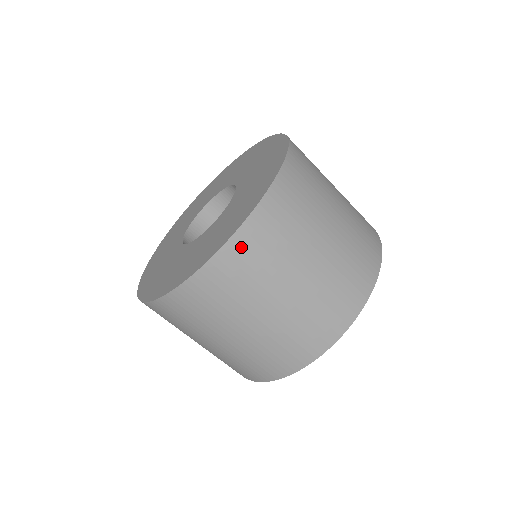
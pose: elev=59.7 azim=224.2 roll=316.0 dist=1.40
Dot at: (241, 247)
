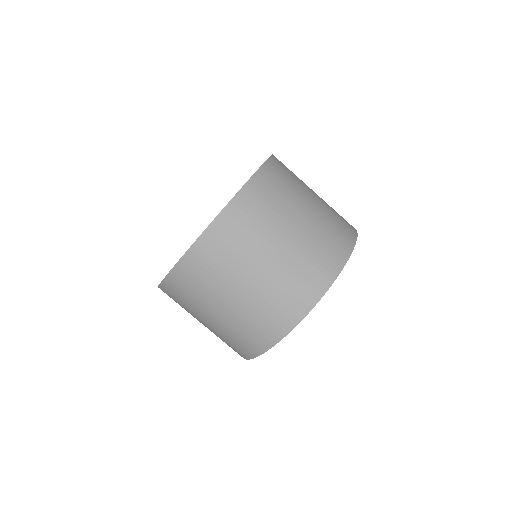
Dot at: (192, 263)
